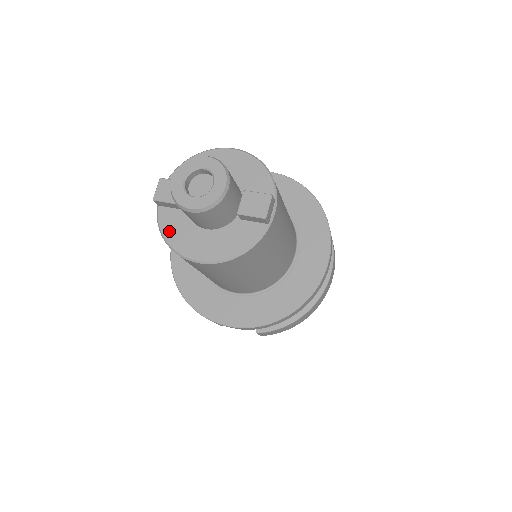
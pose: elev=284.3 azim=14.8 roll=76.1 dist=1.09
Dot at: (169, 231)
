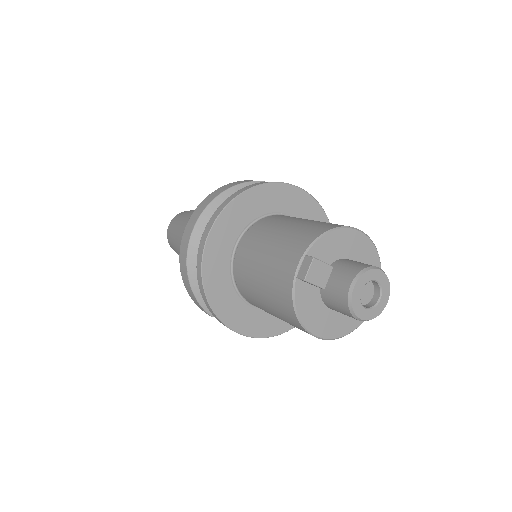
Dot at: (303, 307)
